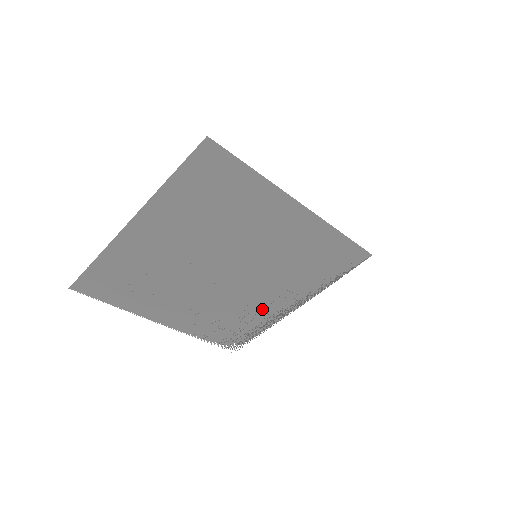
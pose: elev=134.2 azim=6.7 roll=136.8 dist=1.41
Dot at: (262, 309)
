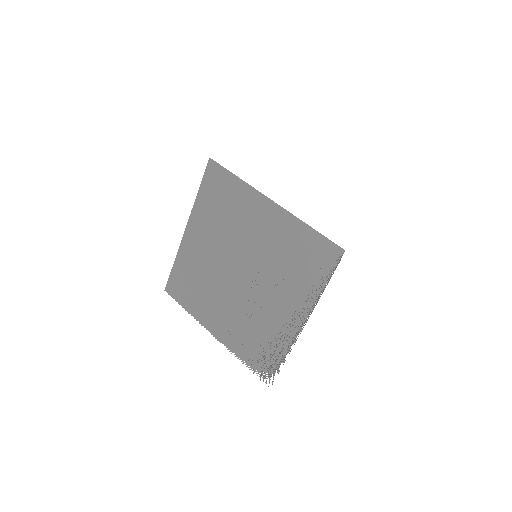
Dot at: (276, 324)
